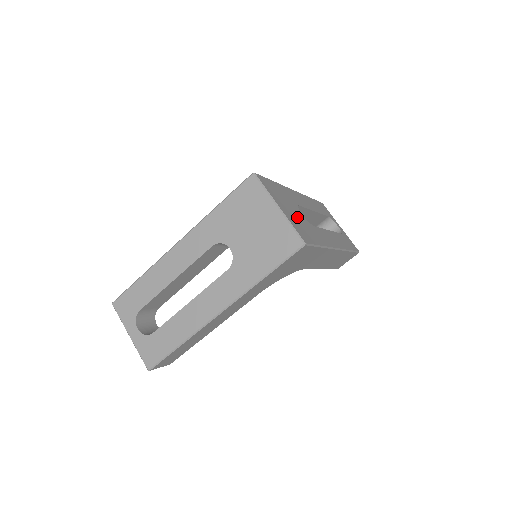
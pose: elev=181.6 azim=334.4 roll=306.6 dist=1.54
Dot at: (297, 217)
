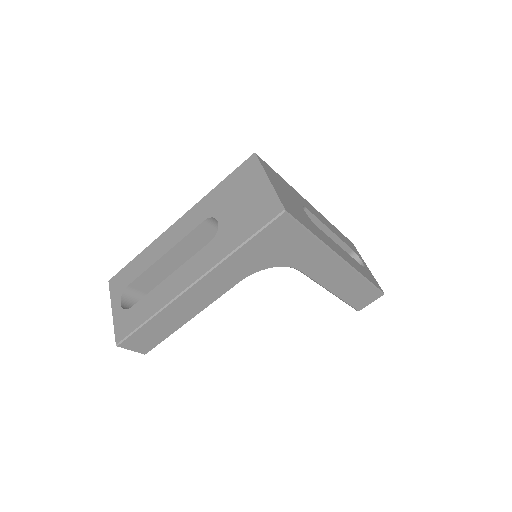
Dot at: (293, 203)
